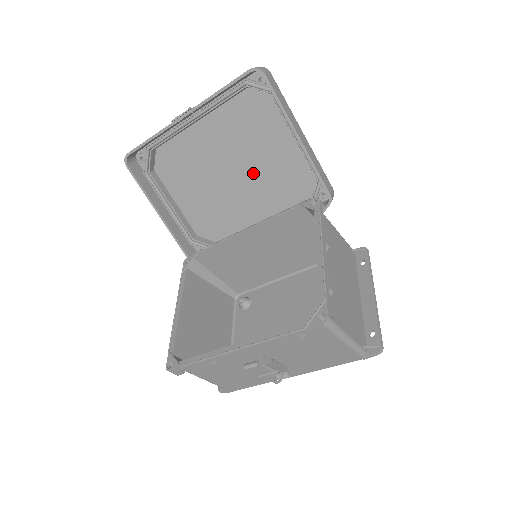
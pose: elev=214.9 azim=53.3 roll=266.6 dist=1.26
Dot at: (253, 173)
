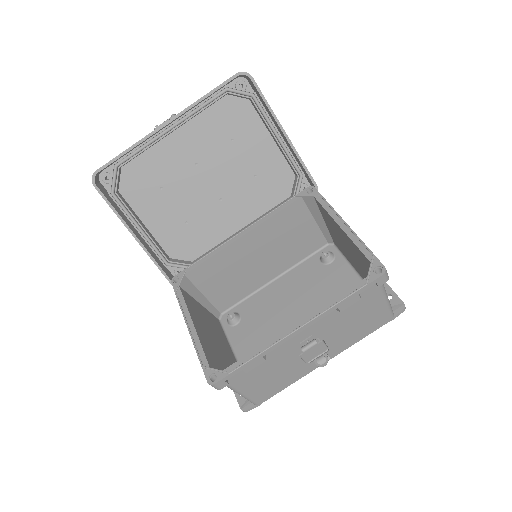
Dot at: (232, 180)
